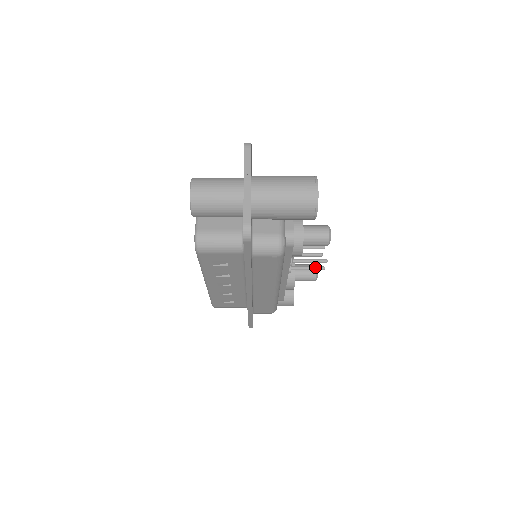
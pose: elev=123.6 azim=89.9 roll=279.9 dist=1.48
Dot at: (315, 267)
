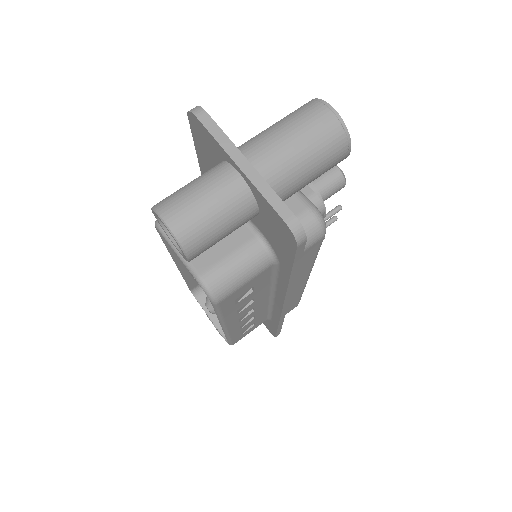
Dot at: (326, 223)
